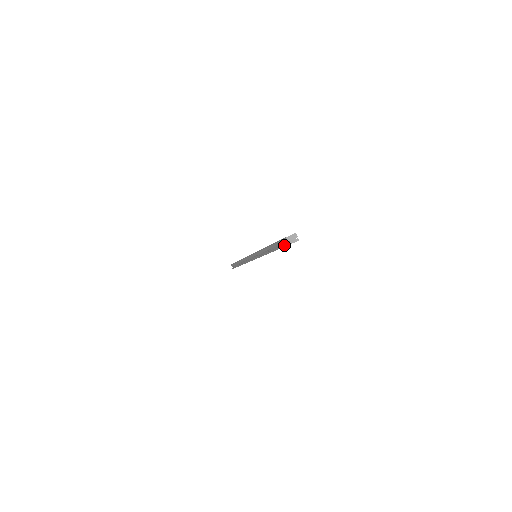
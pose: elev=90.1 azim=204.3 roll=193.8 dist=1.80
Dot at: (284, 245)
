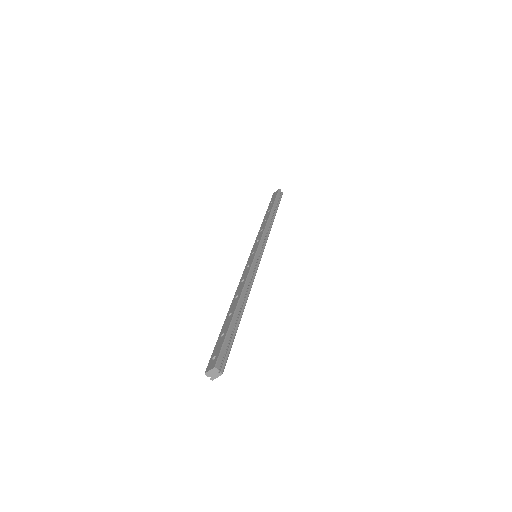
Dot at: occluded
